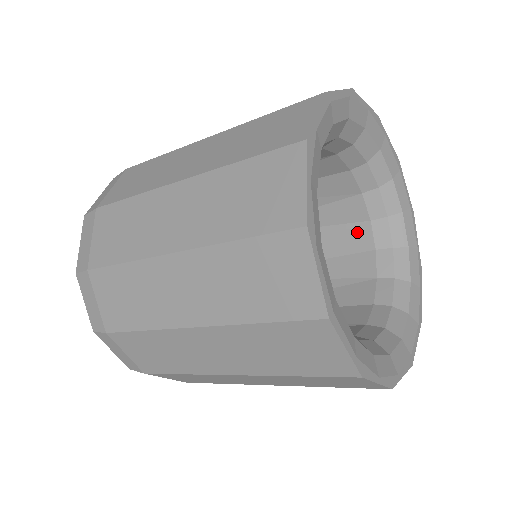
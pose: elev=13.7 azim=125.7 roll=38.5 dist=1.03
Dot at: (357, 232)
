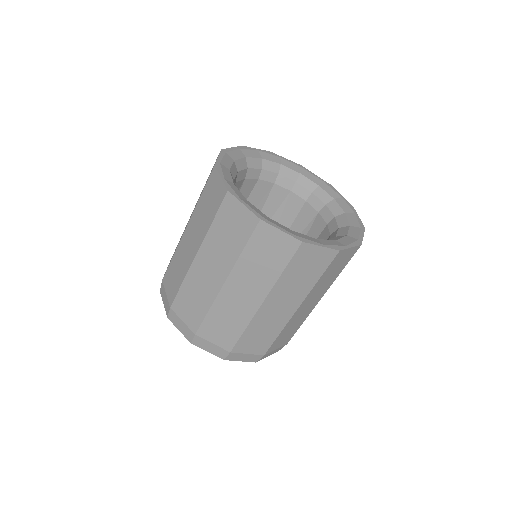
Dot at: occluded
